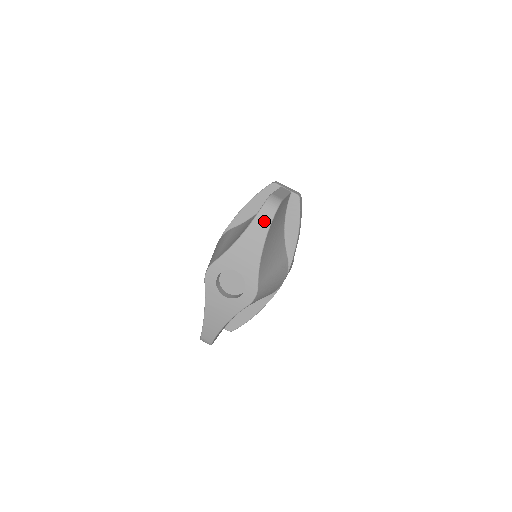
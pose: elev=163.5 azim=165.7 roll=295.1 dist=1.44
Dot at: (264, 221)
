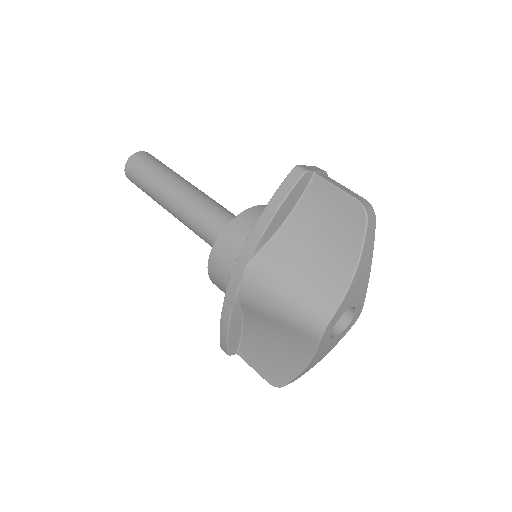
Dot at: (371, 239)
